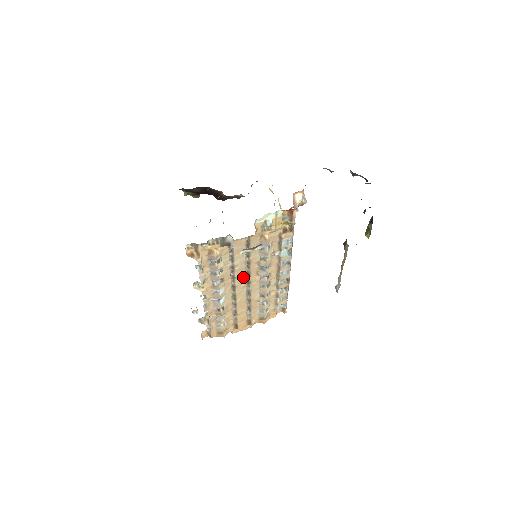
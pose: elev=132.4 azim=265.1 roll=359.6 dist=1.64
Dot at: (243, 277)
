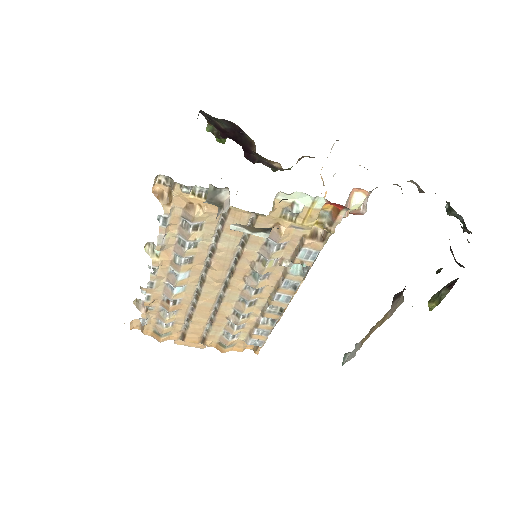
Dot at: (222, 272)
